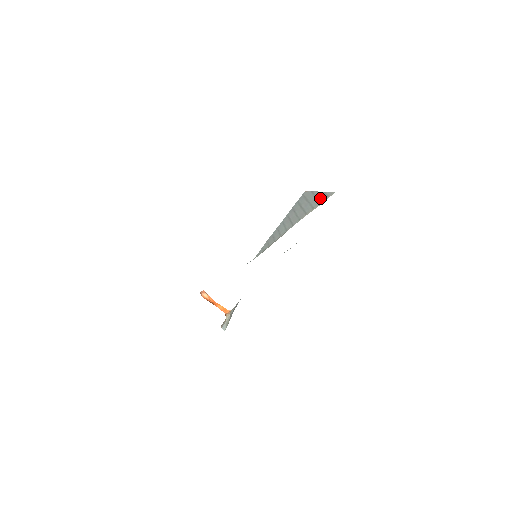
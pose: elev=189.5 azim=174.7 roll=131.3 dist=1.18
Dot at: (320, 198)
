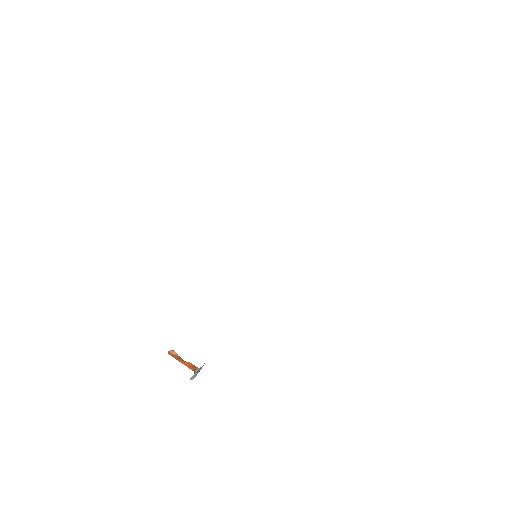
Dot at: occluded
